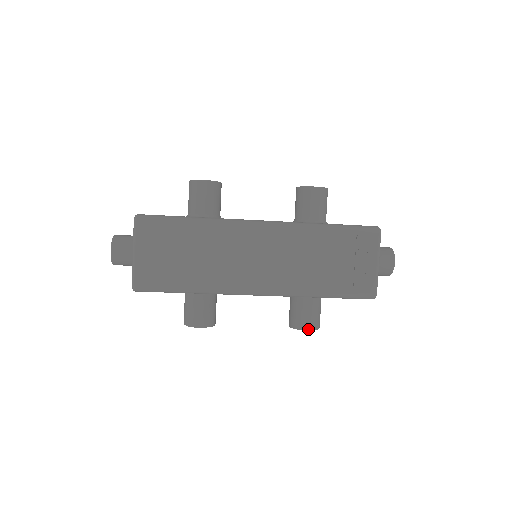
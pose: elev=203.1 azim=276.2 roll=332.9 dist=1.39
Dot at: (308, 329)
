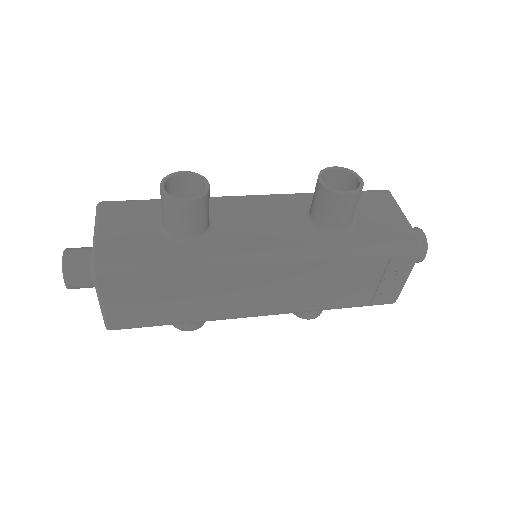
Dot at: occluded
